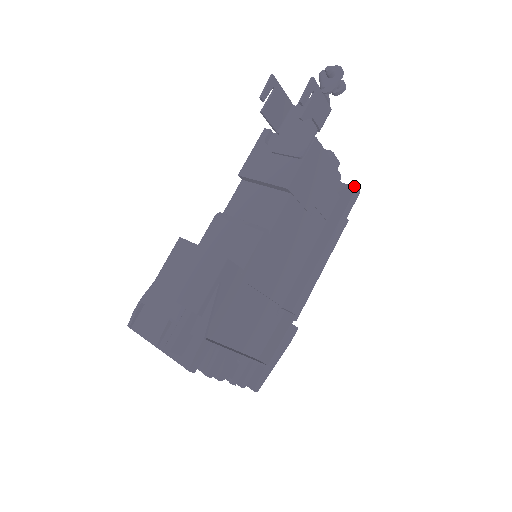
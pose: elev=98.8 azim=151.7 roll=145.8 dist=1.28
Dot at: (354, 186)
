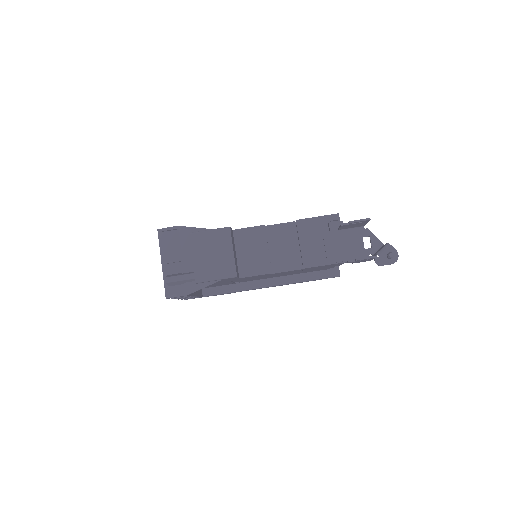
Dot at: occluded
